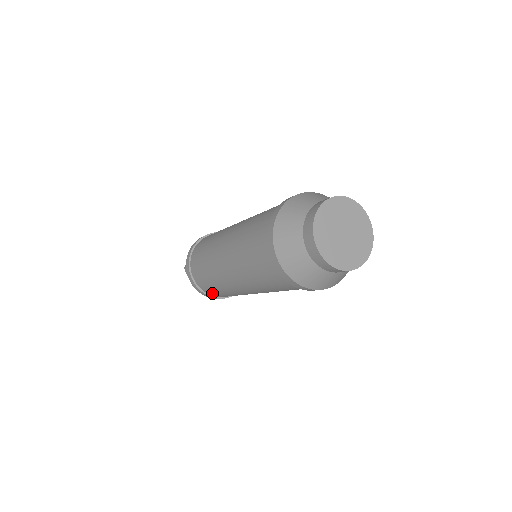
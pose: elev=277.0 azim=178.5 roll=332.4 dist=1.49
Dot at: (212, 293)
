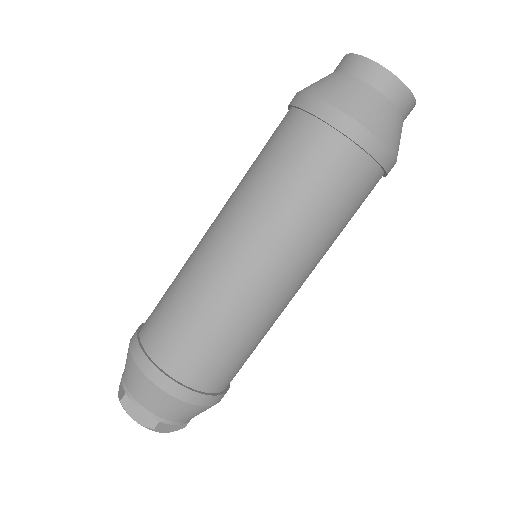
Dot at: (203, 374)
